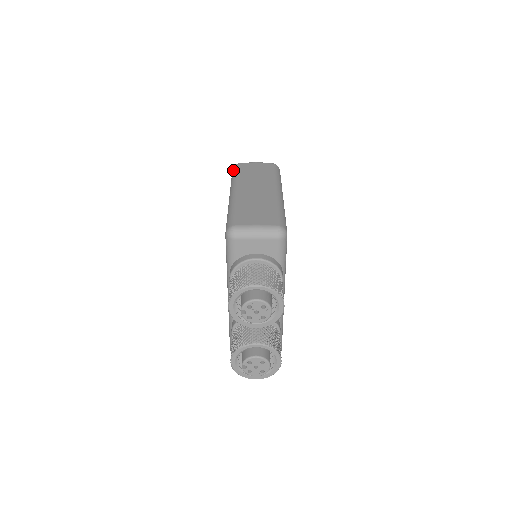
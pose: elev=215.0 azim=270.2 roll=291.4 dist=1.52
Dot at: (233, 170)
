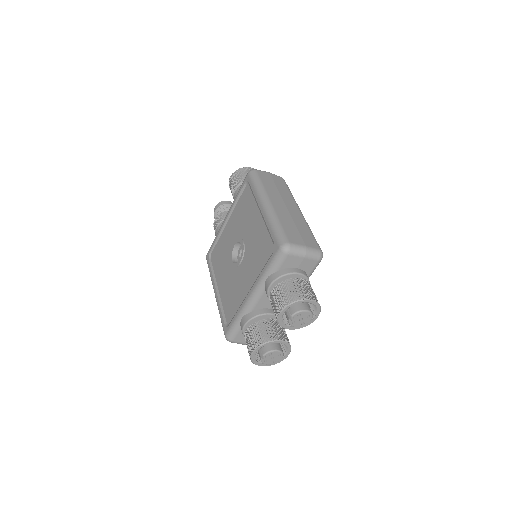
Dot at: (253, 176)
